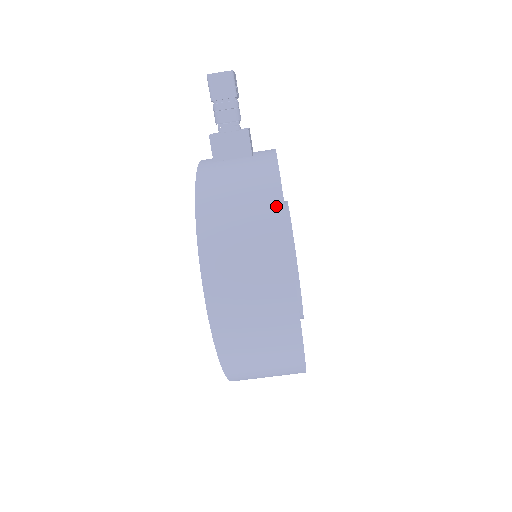
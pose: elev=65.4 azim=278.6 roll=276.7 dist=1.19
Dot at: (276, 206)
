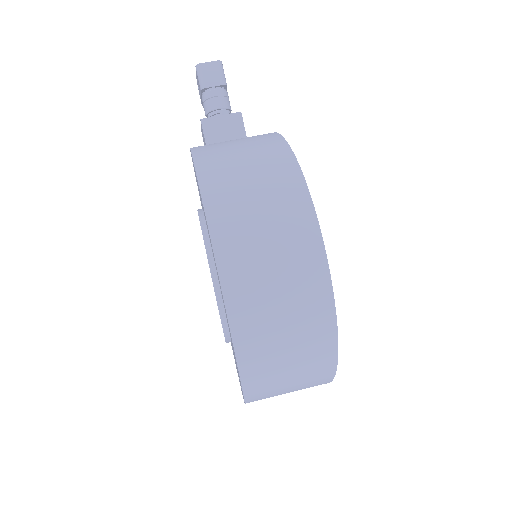
Dot at: (285, 154)
